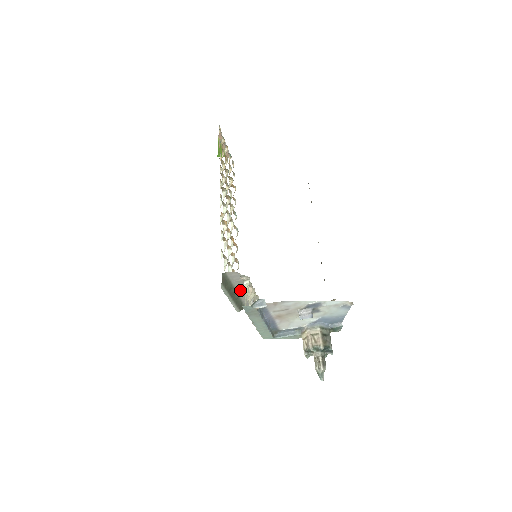
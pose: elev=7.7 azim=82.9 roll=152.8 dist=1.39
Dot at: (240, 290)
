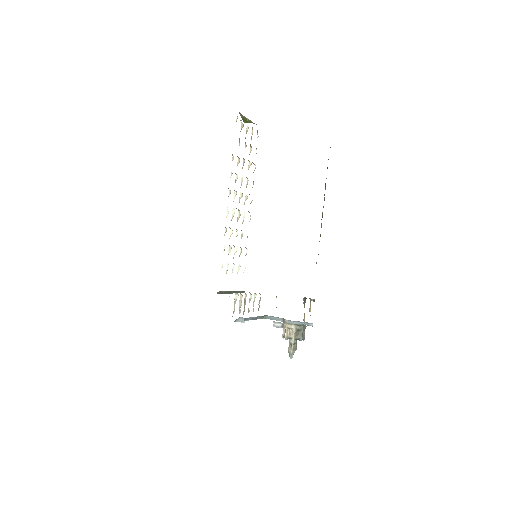
Dot at: occluded
